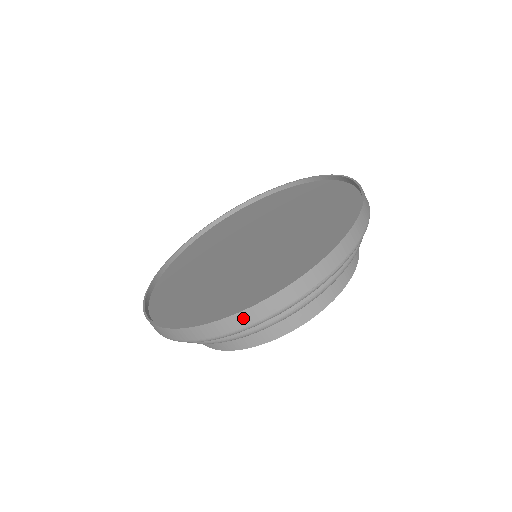
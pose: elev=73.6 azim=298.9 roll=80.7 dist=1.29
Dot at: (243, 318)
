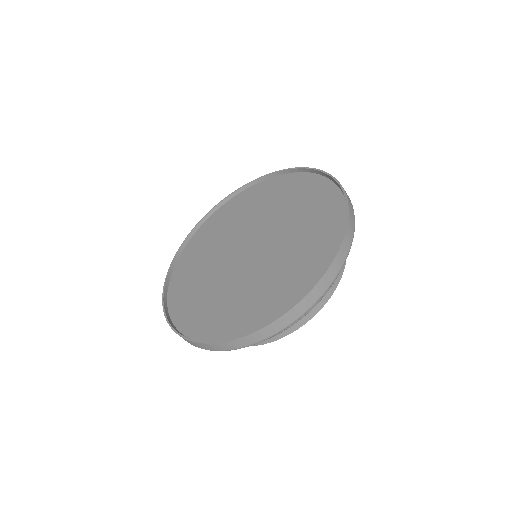
Dot at: (317, 290)
